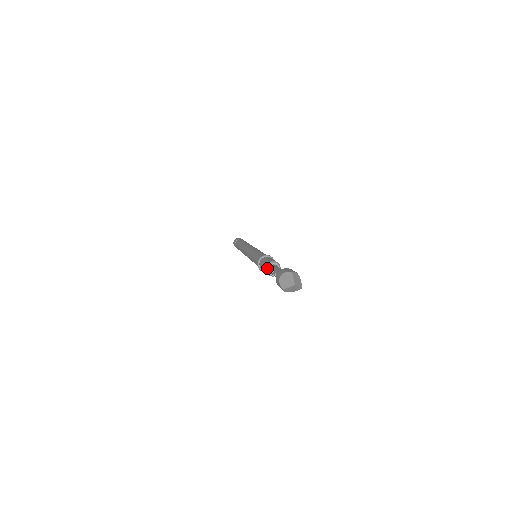
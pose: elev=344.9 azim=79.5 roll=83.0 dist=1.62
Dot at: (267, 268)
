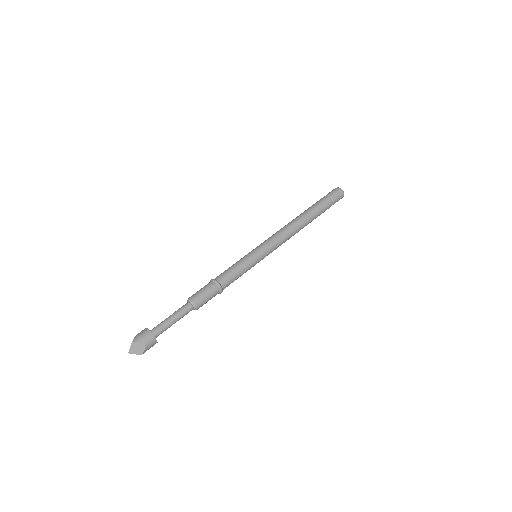
Dot at: (187, 302)
